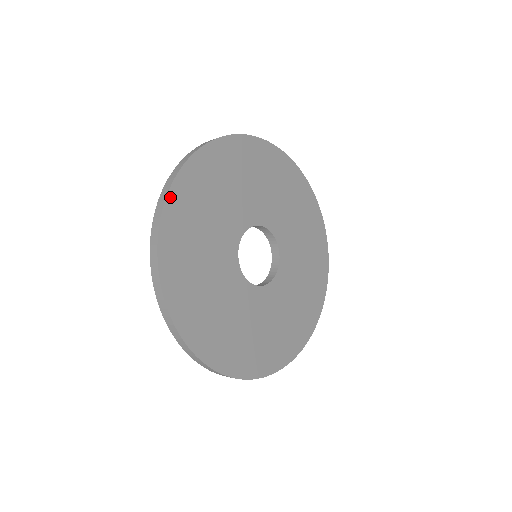
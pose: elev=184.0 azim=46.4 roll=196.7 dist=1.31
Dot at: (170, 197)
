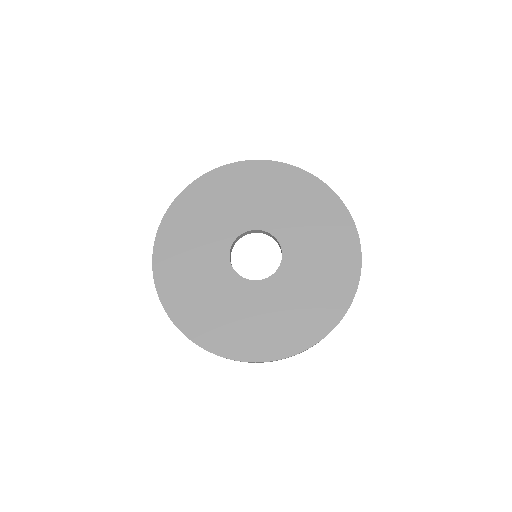
Dot at: (161, 228)
